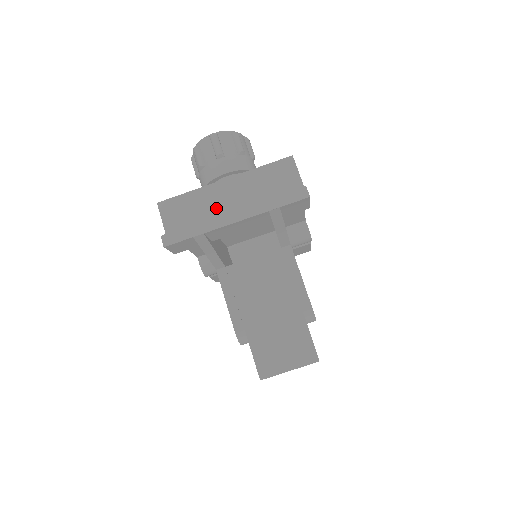
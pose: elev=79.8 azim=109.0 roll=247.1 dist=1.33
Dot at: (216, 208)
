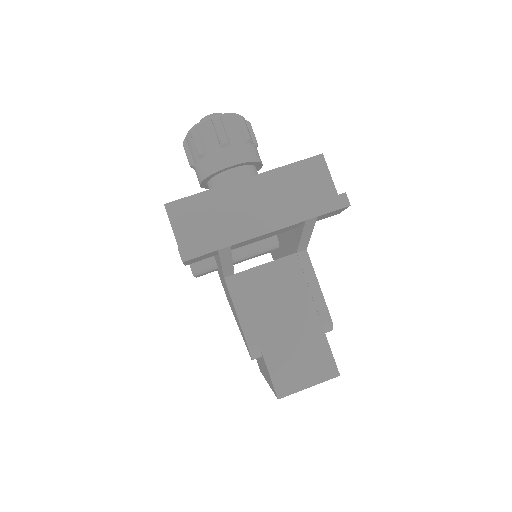
Dot at: (237, 213)
